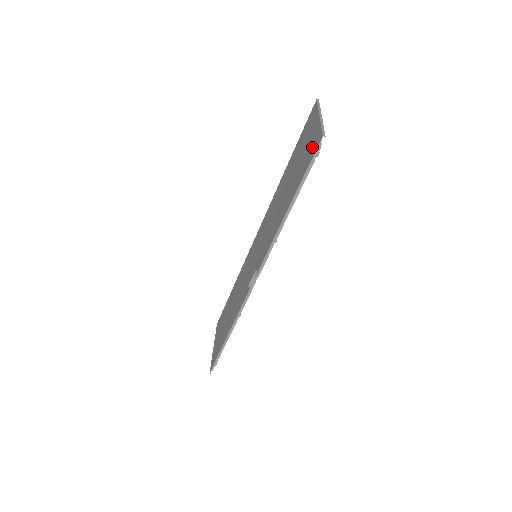
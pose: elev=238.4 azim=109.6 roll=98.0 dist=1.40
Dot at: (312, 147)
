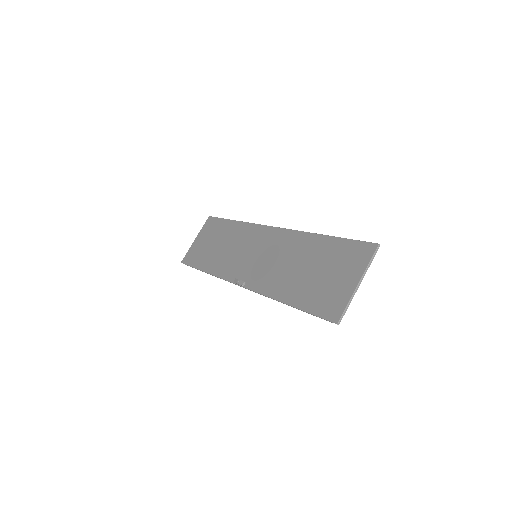
Dot at: (331, 304)
